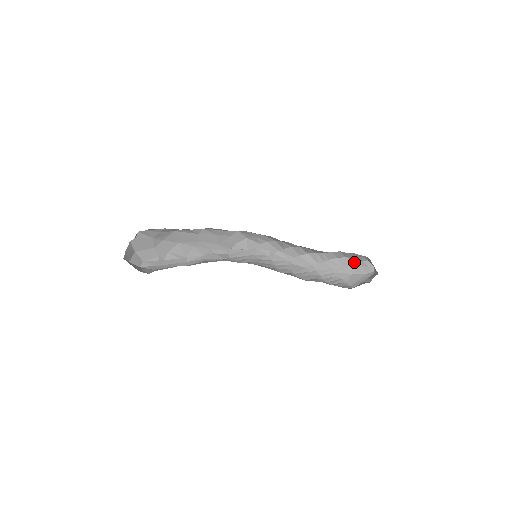
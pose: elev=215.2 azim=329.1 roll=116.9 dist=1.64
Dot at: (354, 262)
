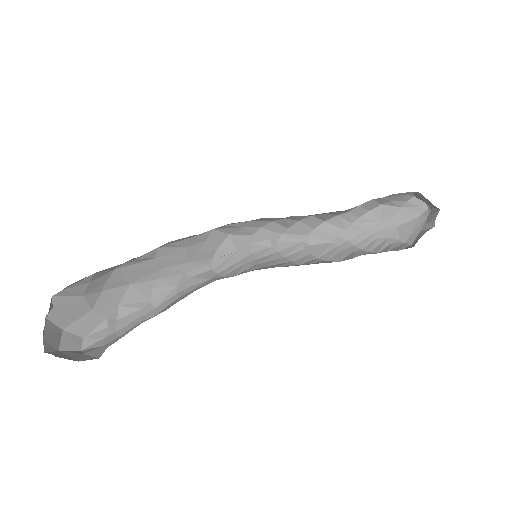
Dot at: (395, 207)
